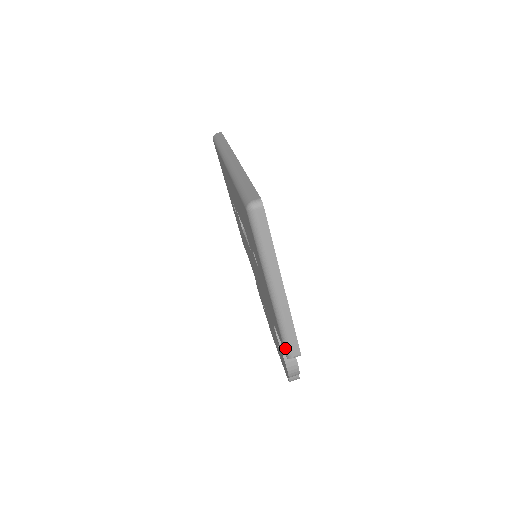
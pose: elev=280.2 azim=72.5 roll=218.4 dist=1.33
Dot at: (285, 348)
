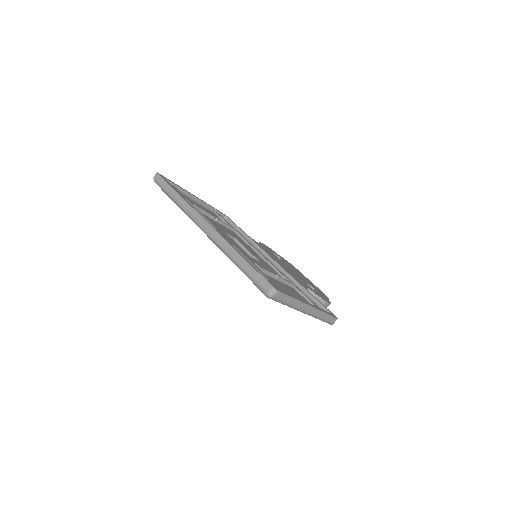
Dot at: occluded
